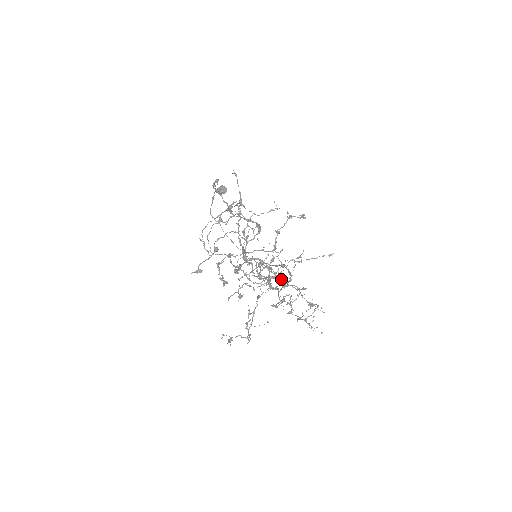
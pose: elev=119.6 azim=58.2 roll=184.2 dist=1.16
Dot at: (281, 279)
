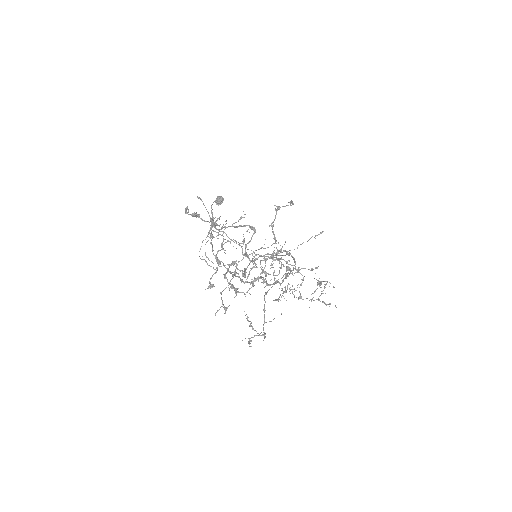
Dot at: (288, 268)
